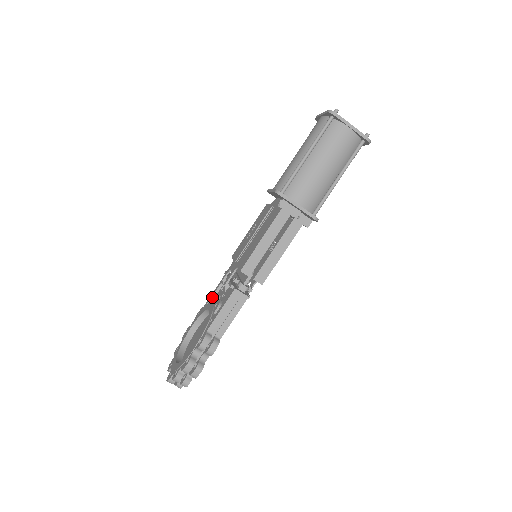
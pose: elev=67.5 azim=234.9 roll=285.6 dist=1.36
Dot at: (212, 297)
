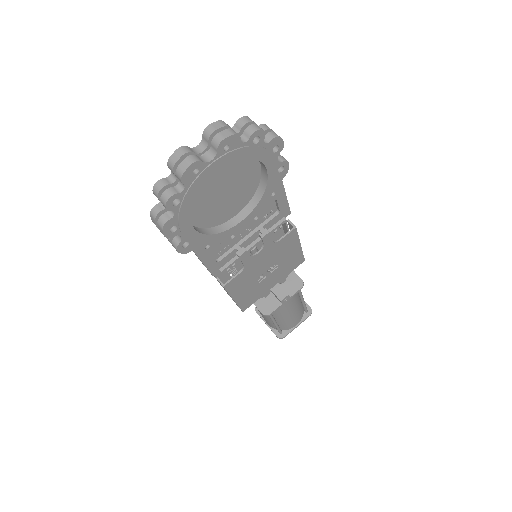
Dot at: occluded
